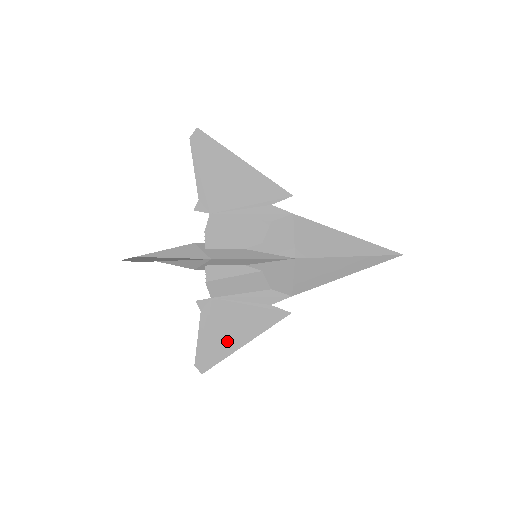
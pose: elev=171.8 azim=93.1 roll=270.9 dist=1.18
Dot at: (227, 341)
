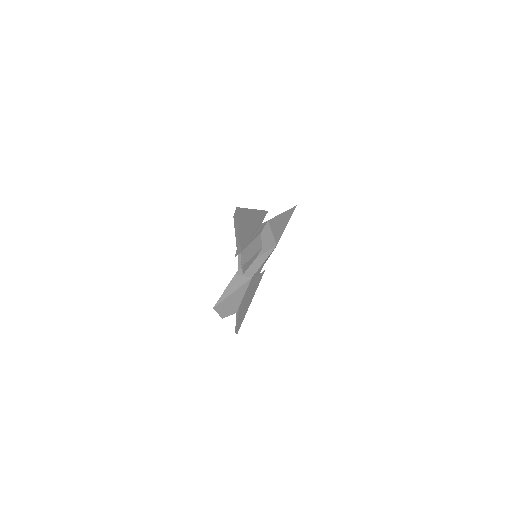
Dot at: (246, 308)
